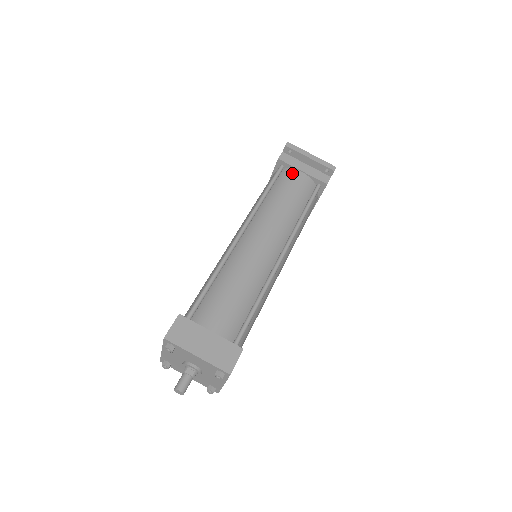
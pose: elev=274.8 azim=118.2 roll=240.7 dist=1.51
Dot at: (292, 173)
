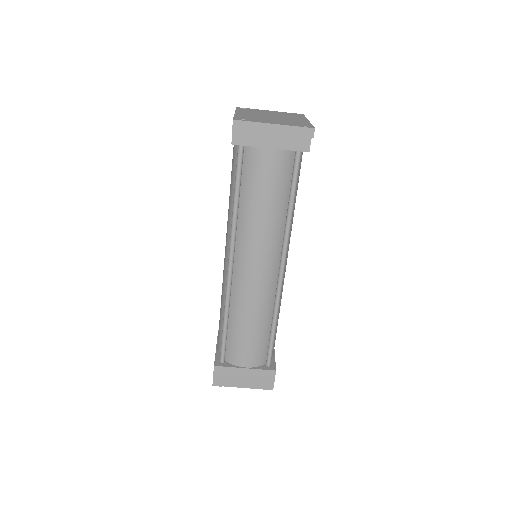
Dot at: (258, 156)
